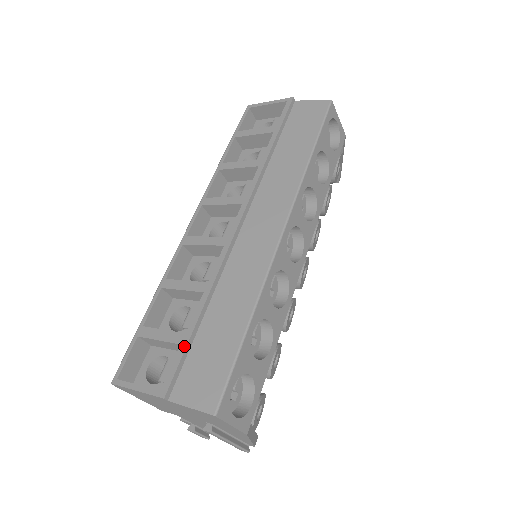
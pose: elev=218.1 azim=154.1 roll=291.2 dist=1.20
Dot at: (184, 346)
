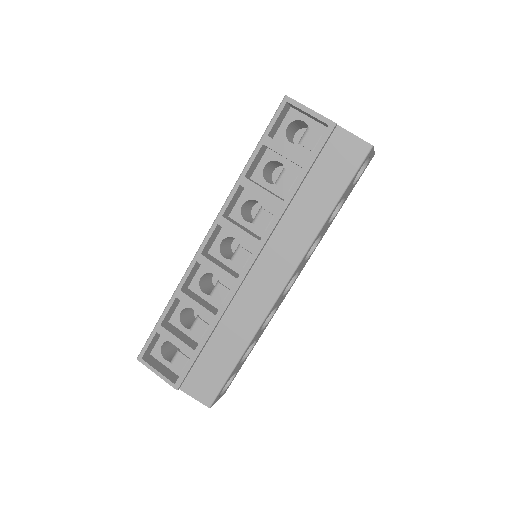
Dot at: (193, 360)
